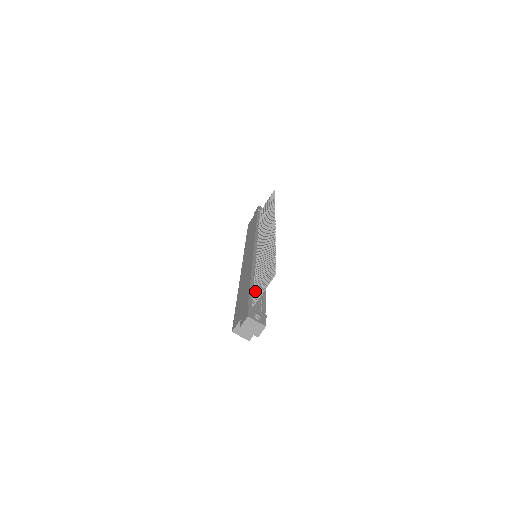
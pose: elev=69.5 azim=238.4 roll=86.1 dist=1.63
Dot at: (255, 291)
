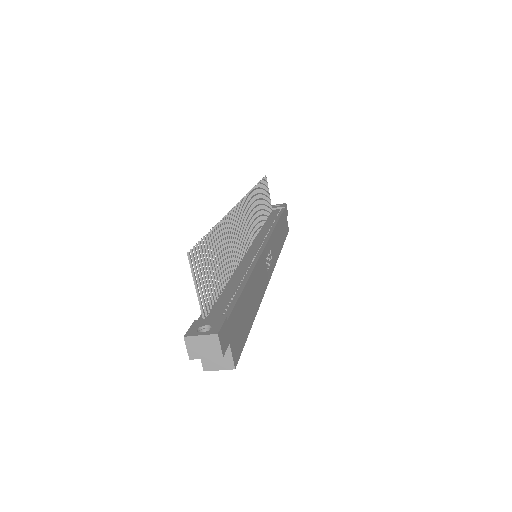
Dot at: occluded
